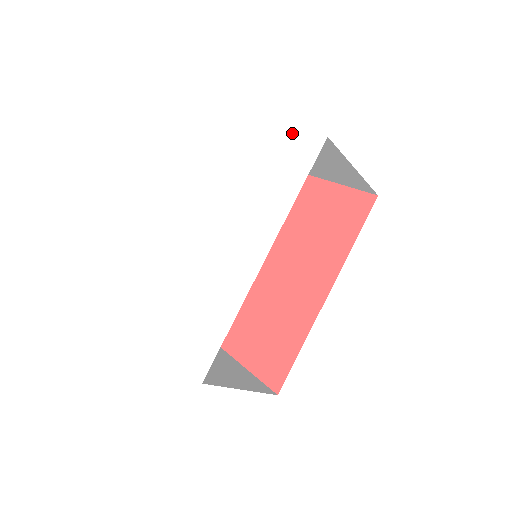
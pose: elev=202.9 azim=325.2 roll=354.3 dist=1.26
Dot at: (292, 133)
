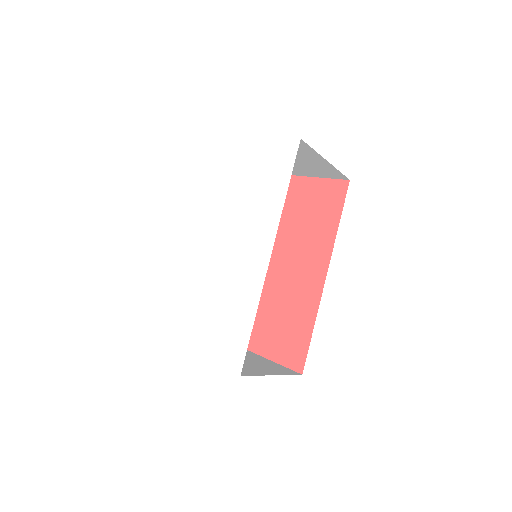
Dot at: (268, 141)
